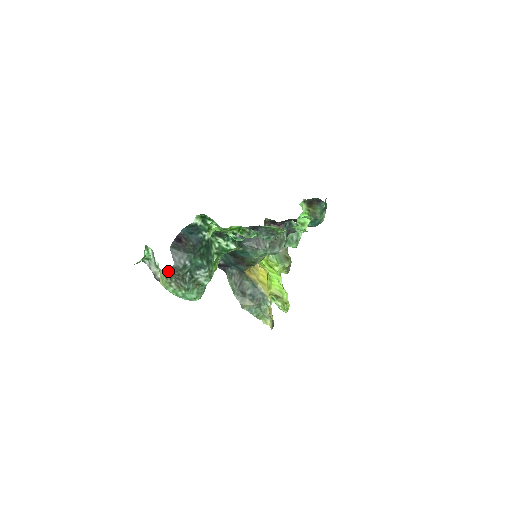
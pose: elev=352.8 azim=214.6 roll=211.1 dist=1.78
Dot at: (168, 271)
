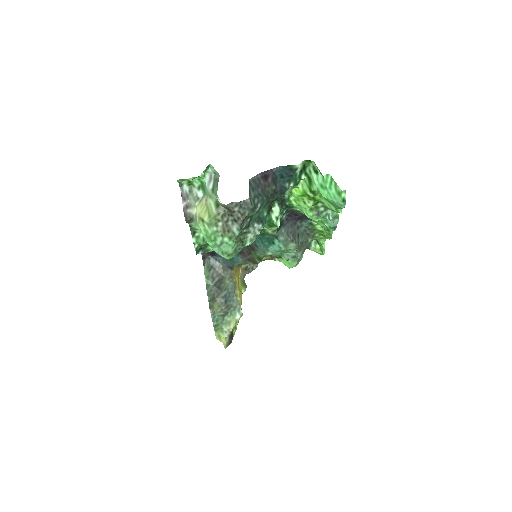
Dot at: (233, 203)
